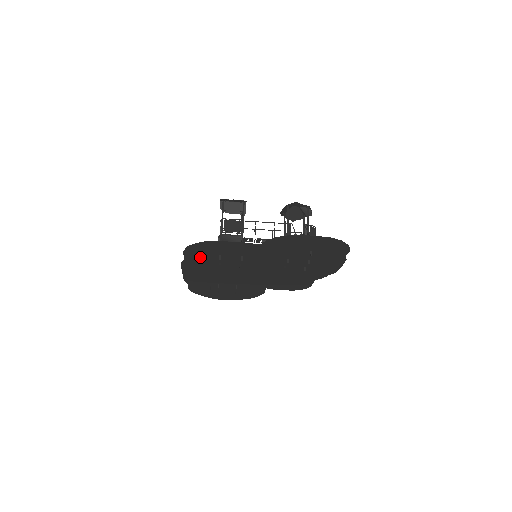
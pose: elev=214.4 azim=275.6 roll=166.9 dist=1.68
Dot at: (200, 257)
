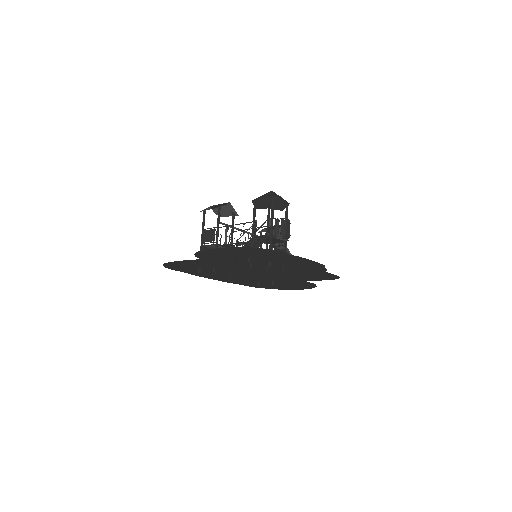
Dot at: (192, 271)
